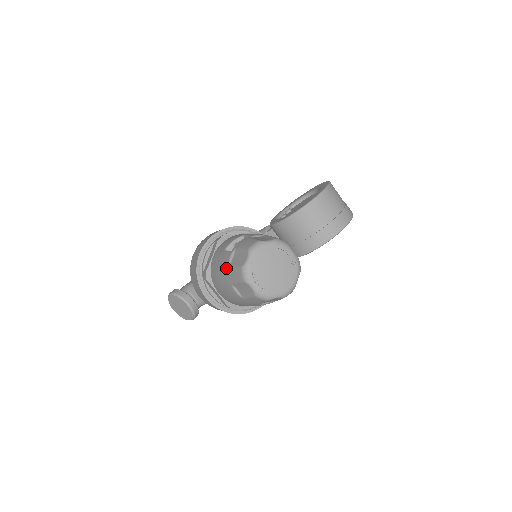
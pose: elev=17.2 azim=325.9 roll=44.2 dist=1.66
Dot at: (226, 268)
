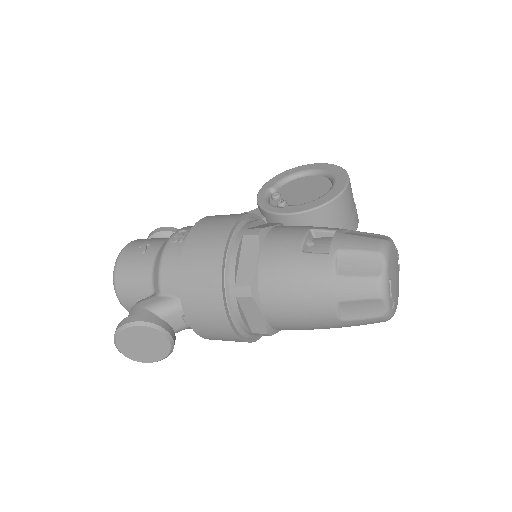
Dot at: (328, 279)
